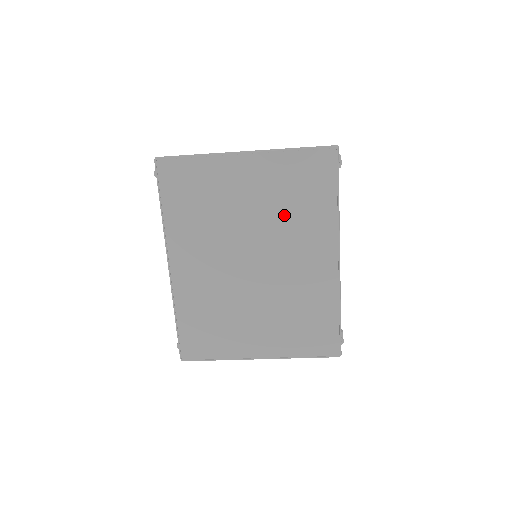
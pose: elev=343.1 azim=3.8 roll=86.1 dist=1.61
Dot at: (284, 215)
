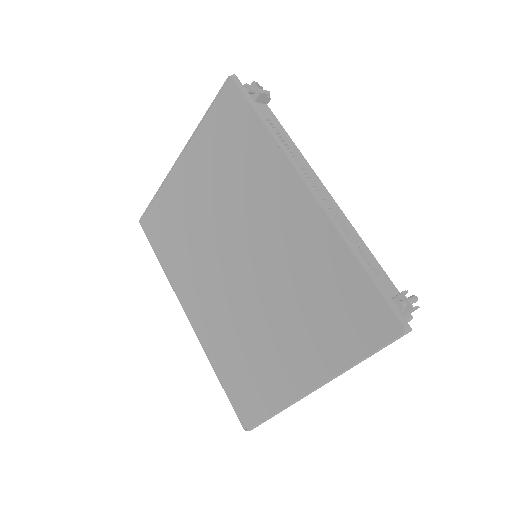
Dot at: (232, 186)
